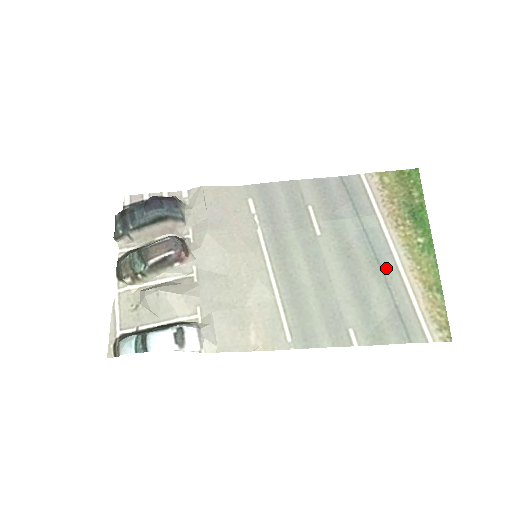
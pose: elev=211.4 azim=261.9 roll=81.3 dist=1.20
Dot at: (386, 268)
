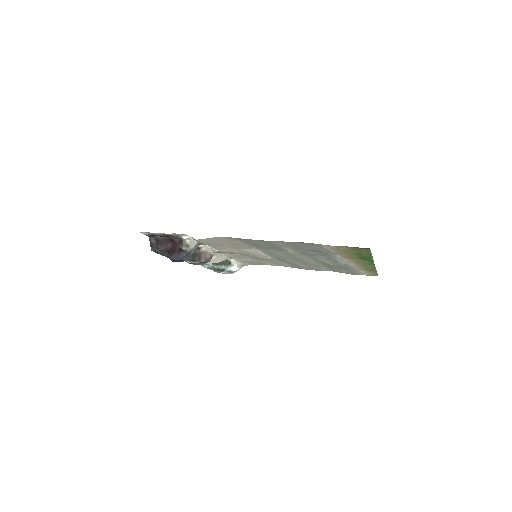
Dot at: (342, 265)
